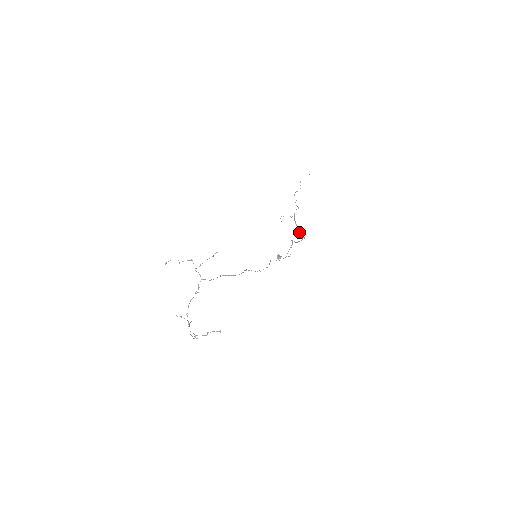
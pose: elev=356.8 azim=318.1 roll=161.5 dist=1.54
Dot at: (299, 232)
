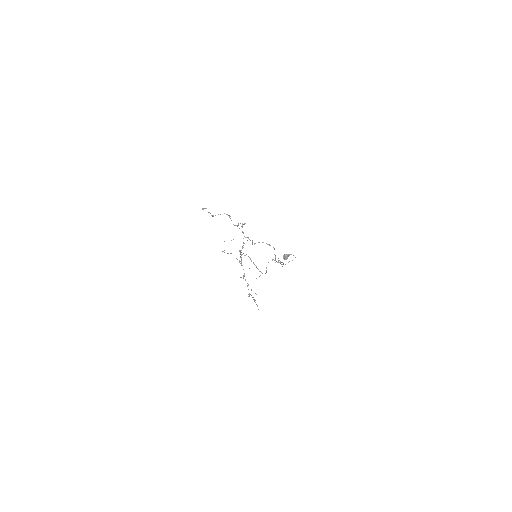
Dot at: (257, 268)
